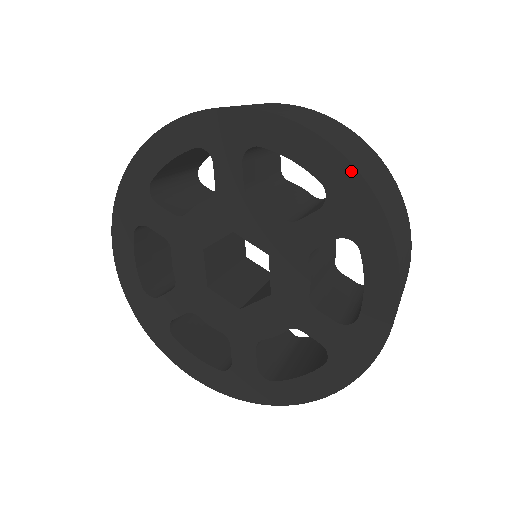
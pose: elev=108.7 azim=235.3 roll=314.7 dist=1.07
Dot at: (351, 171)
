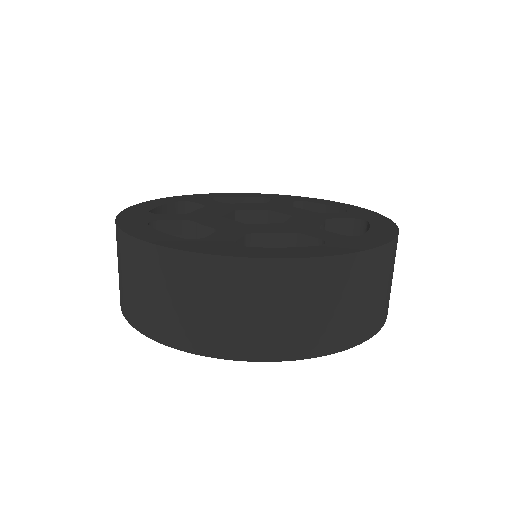
Dot at: (366, 210)
